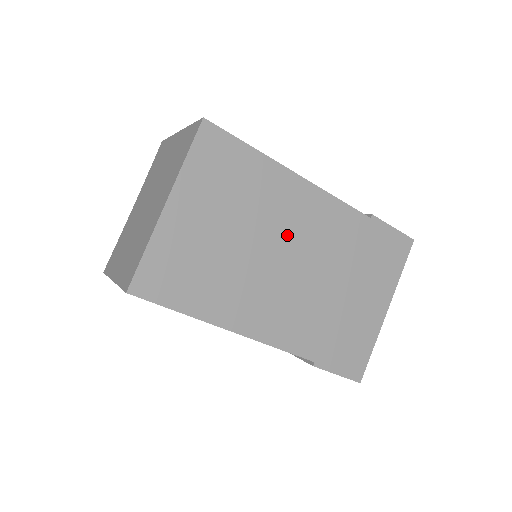
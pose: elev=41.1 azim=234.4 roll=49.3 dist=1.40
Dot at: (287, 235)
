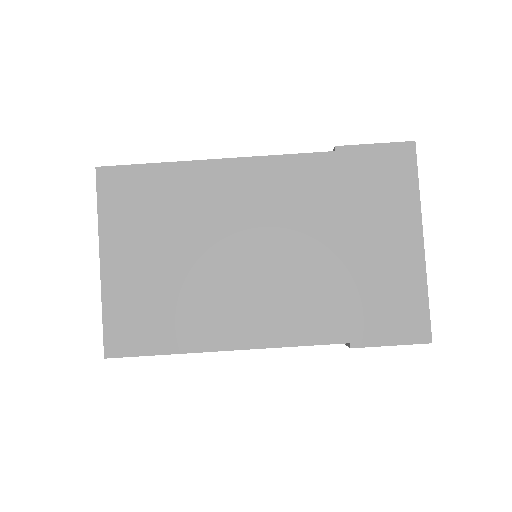
Dot at: (239, 225)
